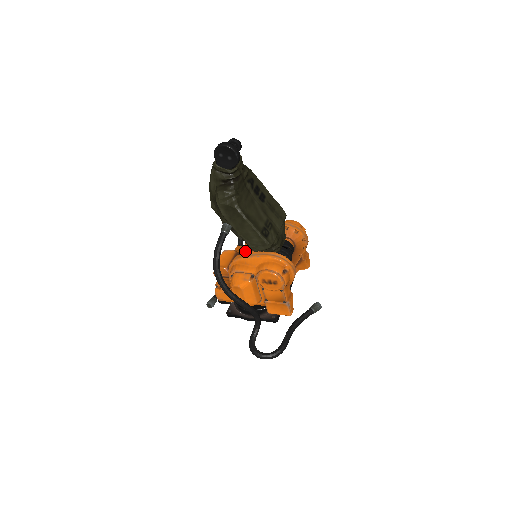
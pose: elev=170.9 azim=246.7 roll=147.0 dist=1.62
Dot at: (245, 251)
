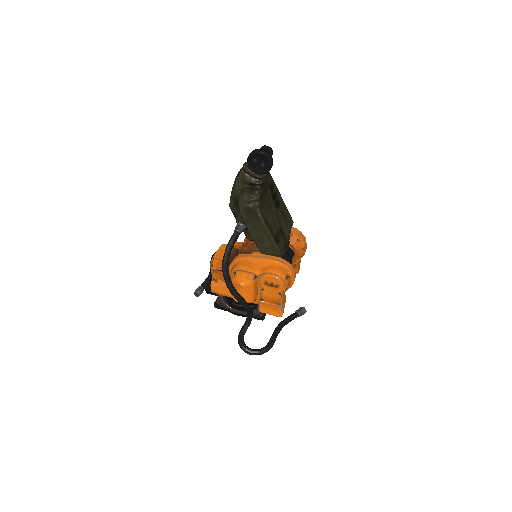
Dot at: (242, 248)
